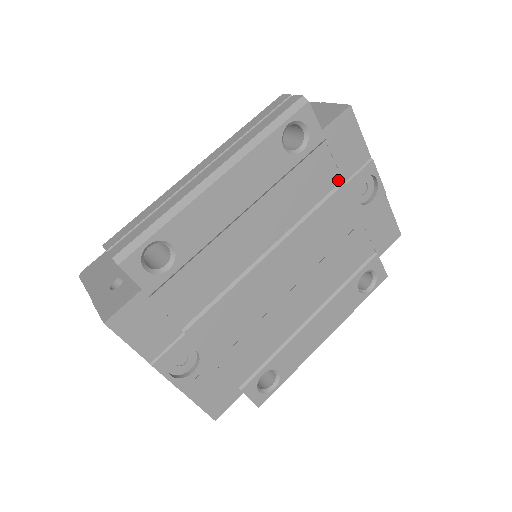
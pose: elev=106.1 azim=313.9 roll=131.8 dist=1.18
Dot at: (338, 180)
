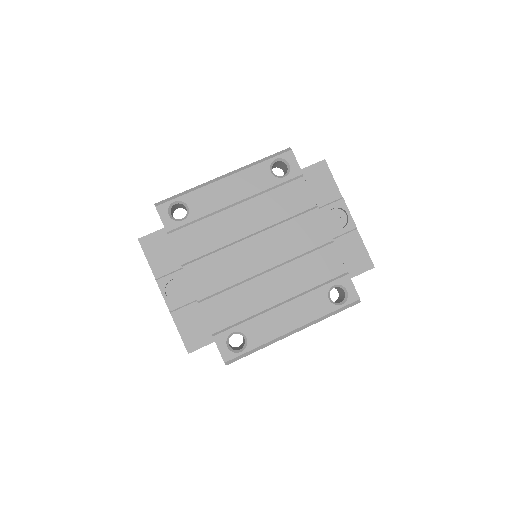
Dot at: (313, 205)
